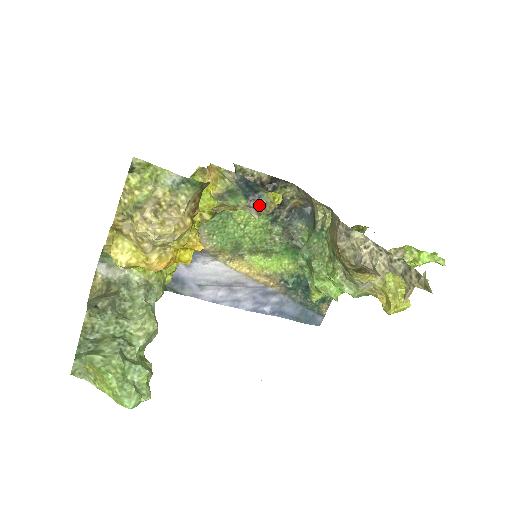
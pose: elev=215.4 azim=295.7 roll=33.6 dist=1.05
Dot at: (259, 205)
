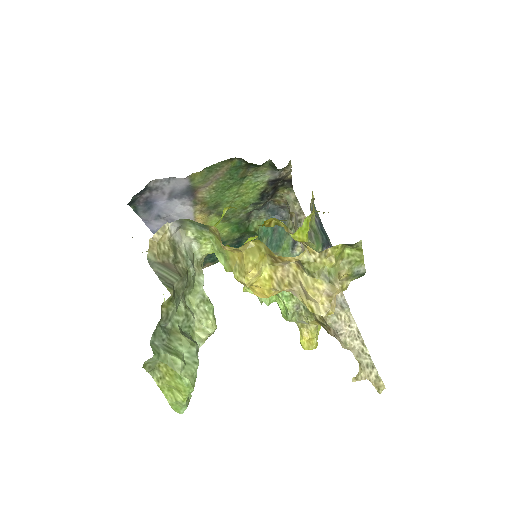
Dot at: occluded
